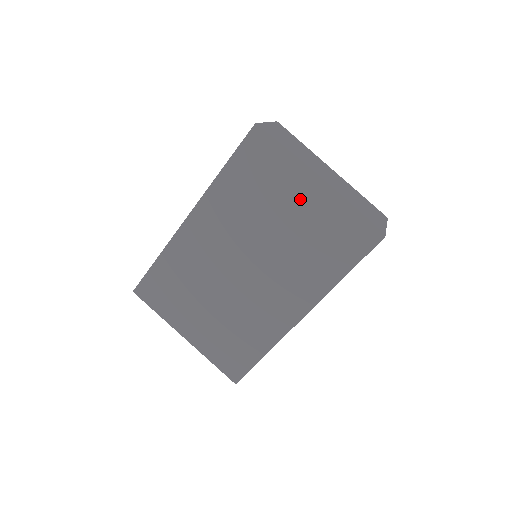
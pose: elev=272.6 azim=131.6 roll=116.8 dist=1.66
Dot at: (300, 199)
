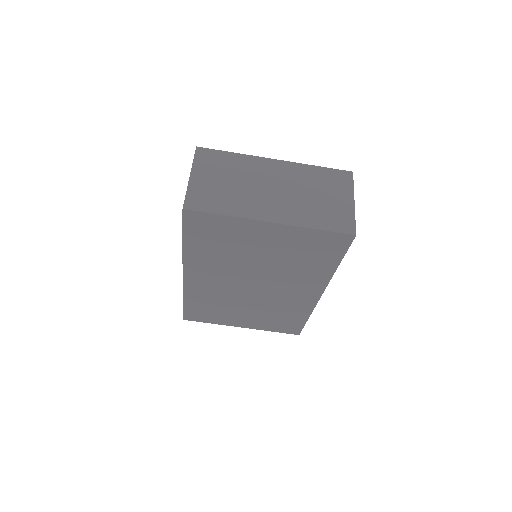
Dot at: (264, 238)
